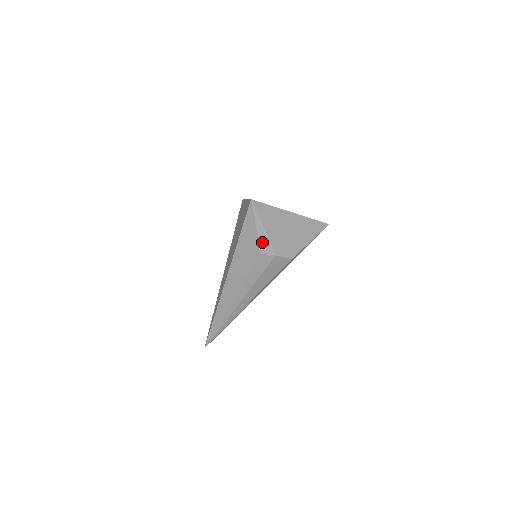
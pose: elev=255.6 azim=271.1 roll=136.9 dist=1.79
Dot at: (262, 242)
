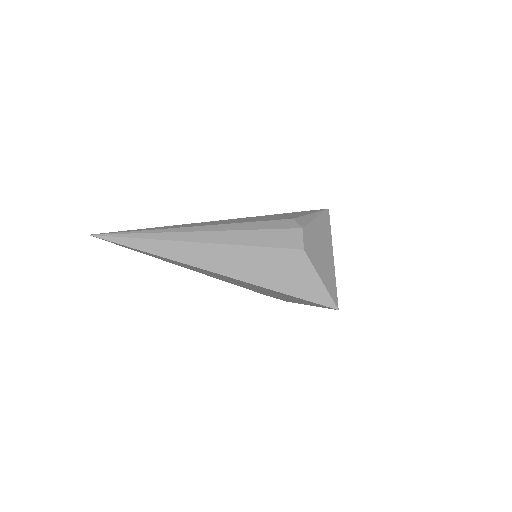
Dot at: (304, 218)
